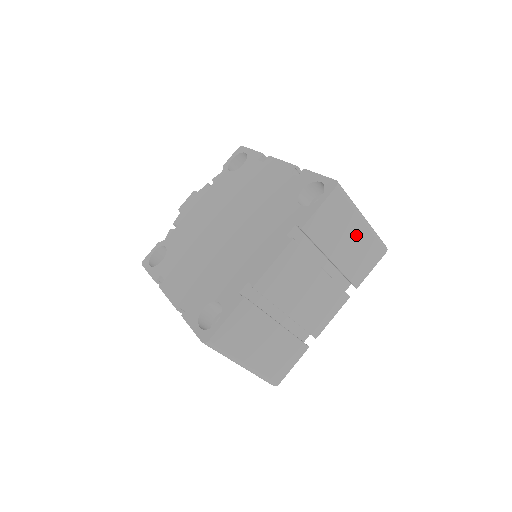
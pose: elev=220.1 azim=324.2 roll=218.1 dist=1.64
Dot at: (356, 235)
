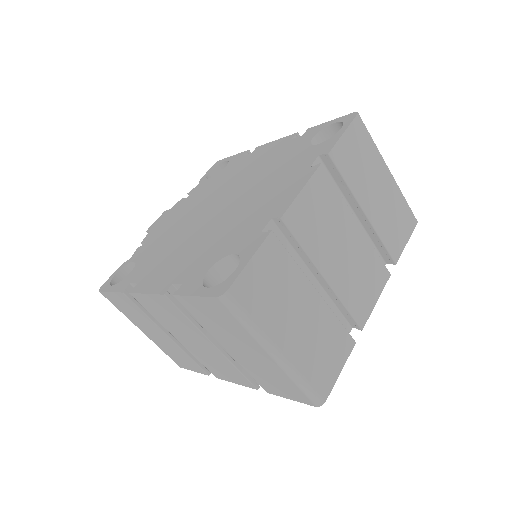
Dot at: (385, 187)
